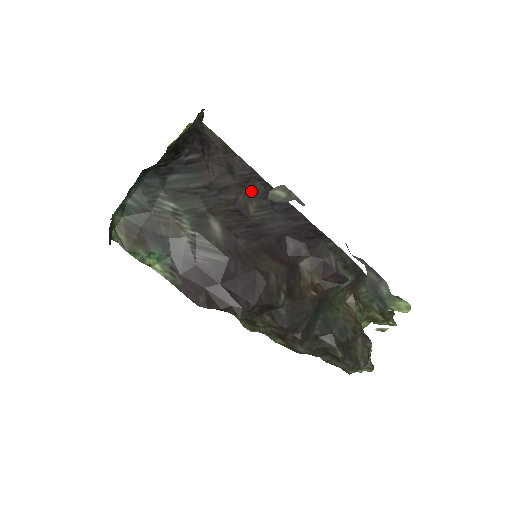
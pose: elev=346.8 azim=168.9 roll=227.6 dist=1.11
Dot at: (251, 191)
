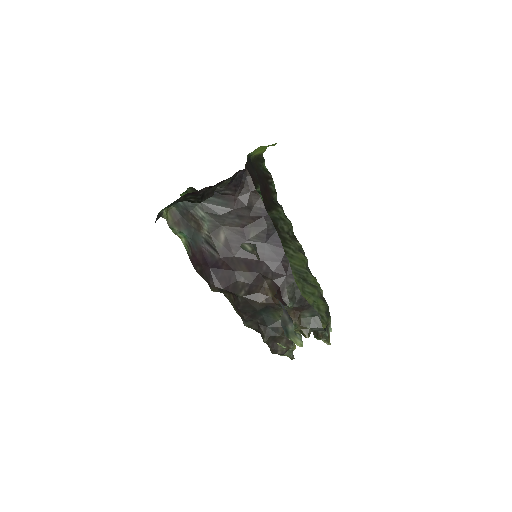
Dot at: (258, 224)
